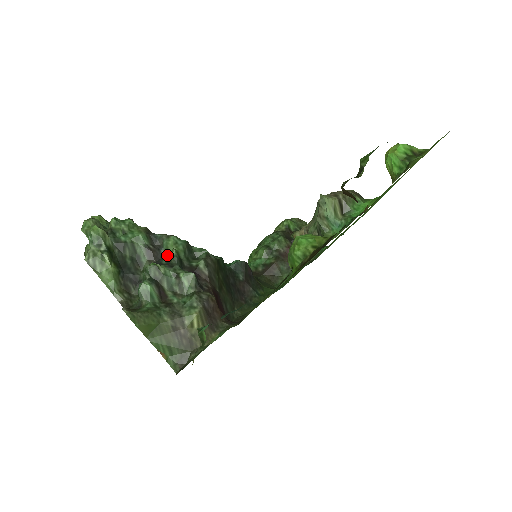
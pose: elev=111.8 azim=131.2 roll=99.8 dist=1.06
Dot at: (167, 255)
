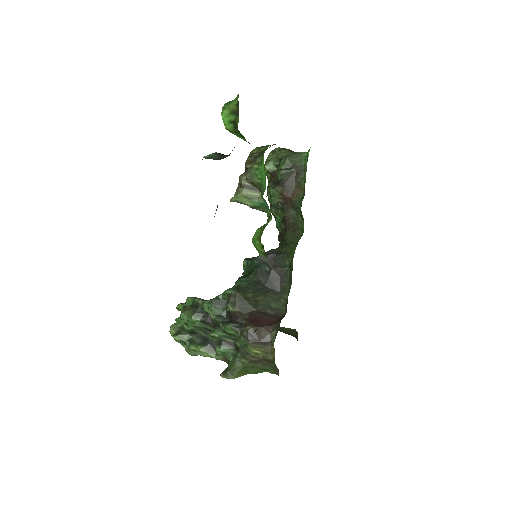
Dot at: occluded
